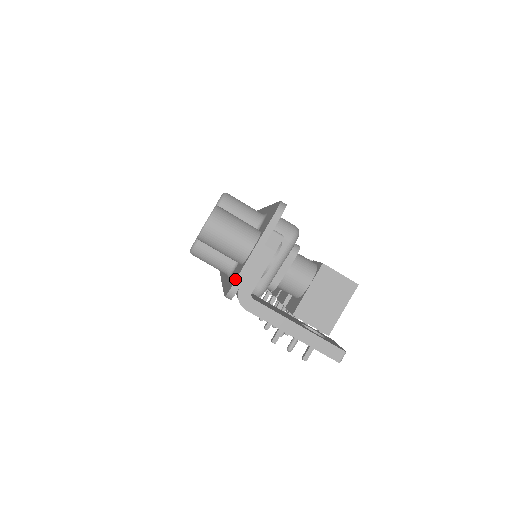
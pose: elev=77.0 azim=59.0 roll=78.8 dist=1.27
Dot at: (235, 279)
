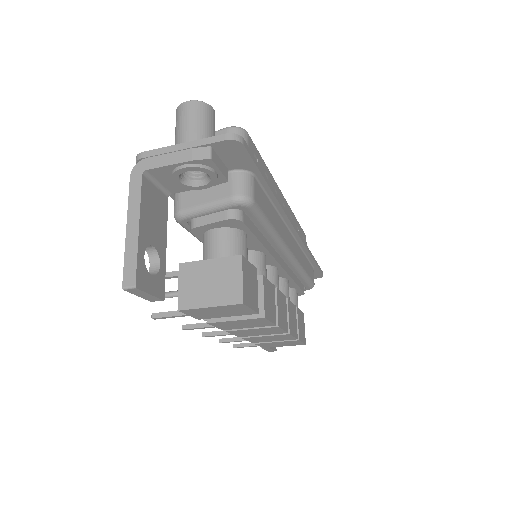
Dot at: (152, 151)
